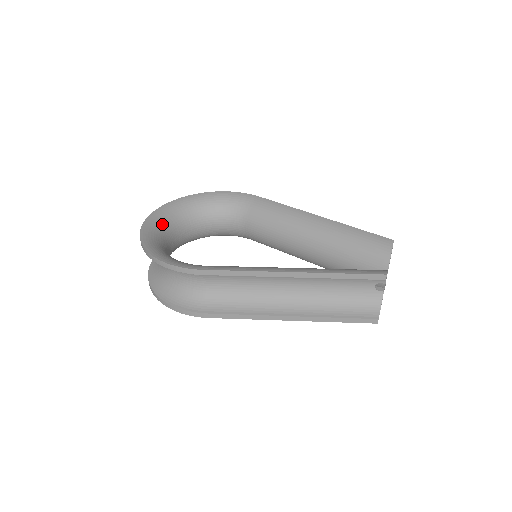
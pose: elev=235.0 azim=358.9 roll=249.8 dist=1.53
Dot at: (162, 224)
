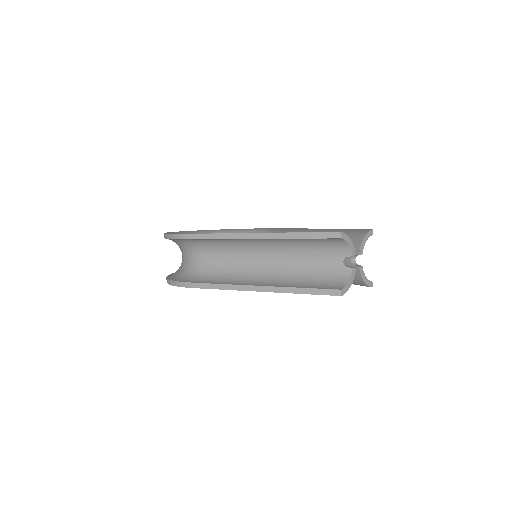
Dot at: occluded
